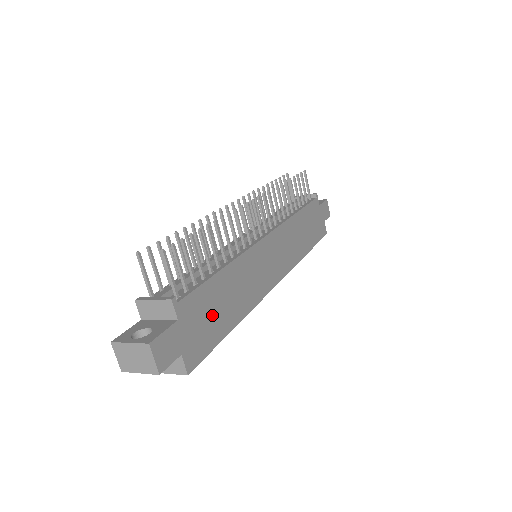
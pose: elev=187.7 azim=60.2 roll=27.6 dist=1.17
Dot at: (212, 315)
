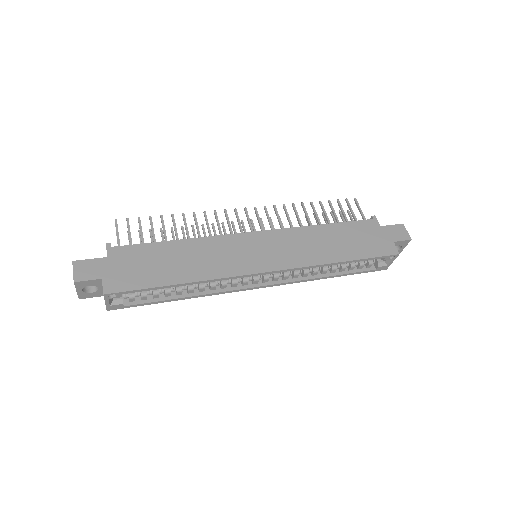
Dot at: (150, 266)
